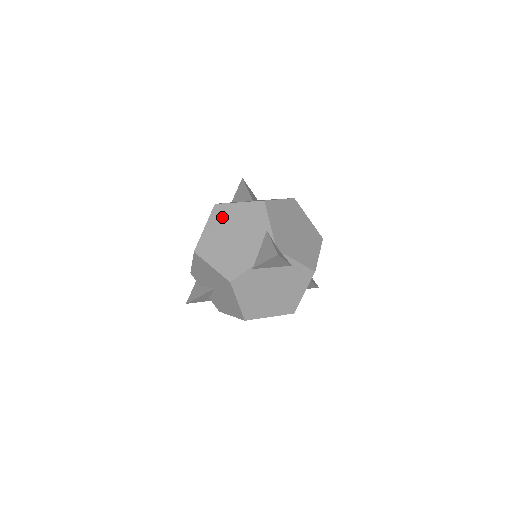
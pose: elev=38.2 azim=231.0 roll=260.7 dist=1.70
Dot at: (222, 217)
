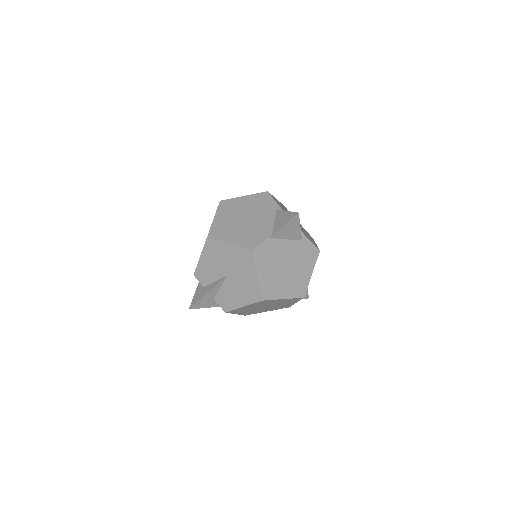
Dot at: (230, 208)
